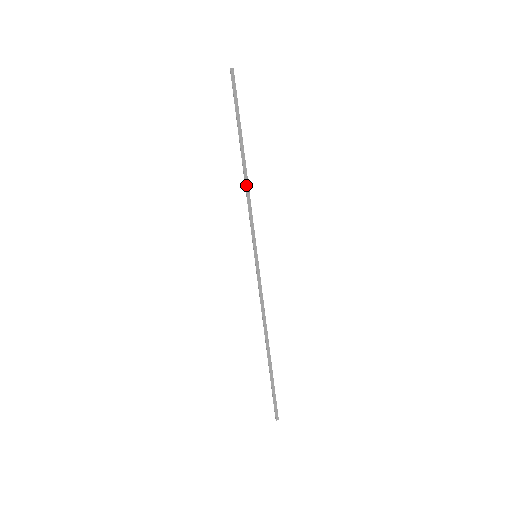
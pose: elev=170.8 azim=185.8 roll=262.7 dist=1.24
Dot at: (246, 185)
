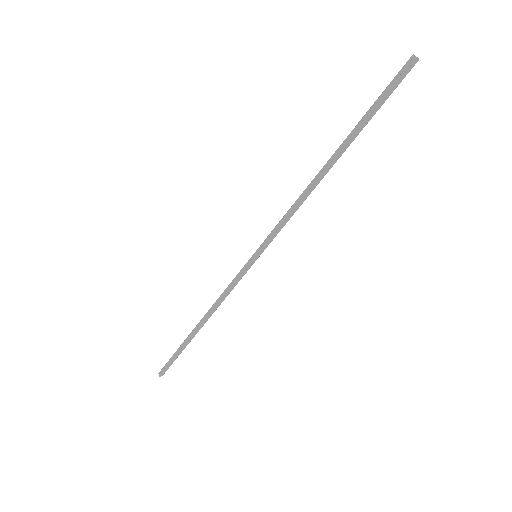
Dot at: (309, 192)
